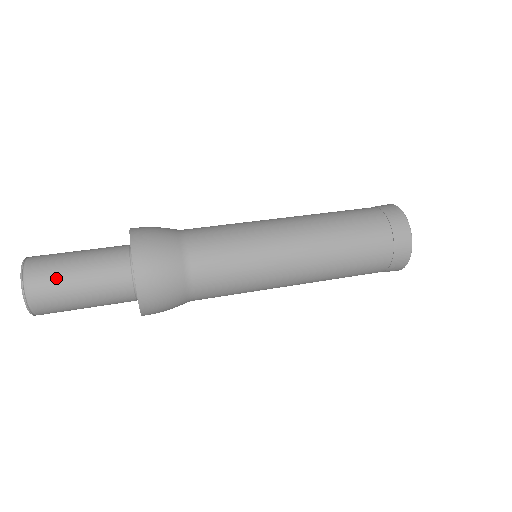
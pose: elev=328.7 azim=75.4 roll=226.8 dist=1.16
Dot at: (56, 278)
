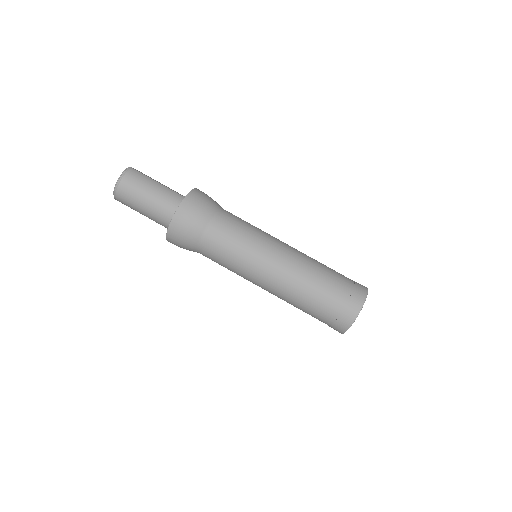
Dot at: (133, 209)
